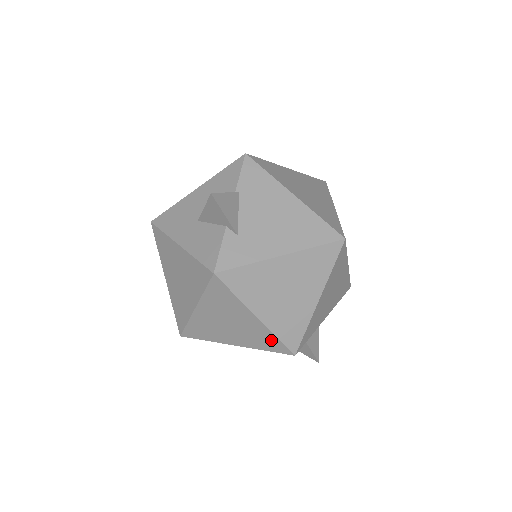
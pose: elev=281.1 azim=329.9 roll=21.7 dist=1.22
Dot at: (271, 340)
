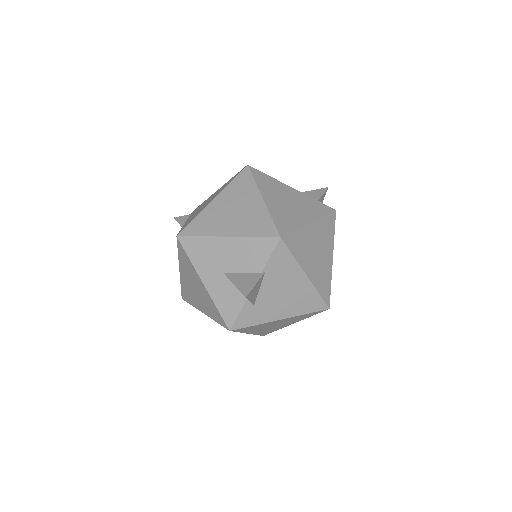
Dot at: occluded
